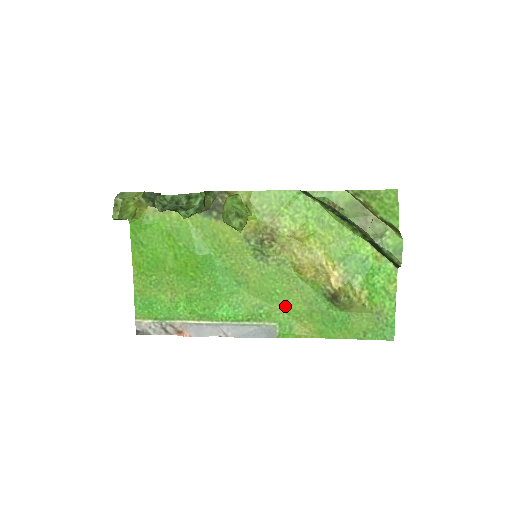
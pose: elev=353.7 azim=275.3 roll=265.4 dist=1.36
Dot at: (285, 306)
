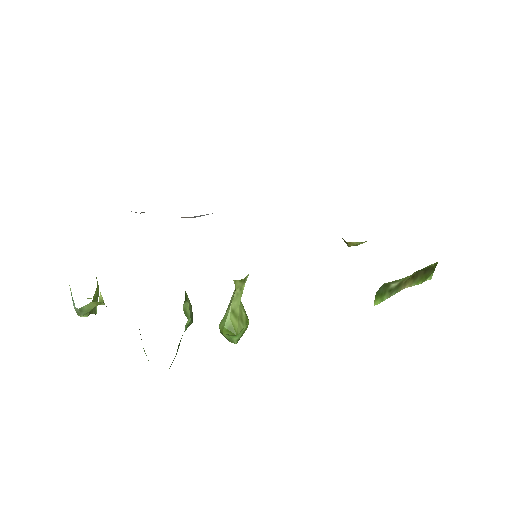
Dot at: occluded
